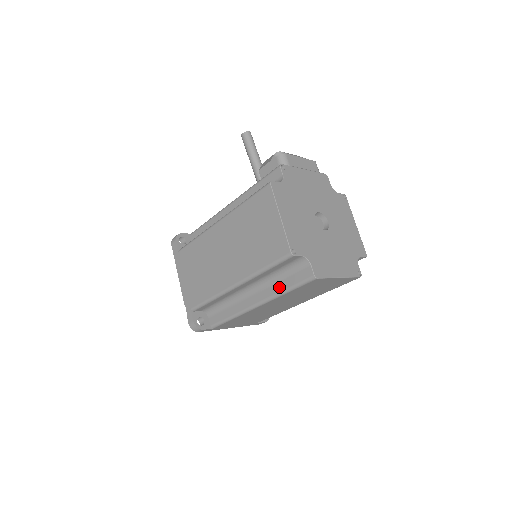
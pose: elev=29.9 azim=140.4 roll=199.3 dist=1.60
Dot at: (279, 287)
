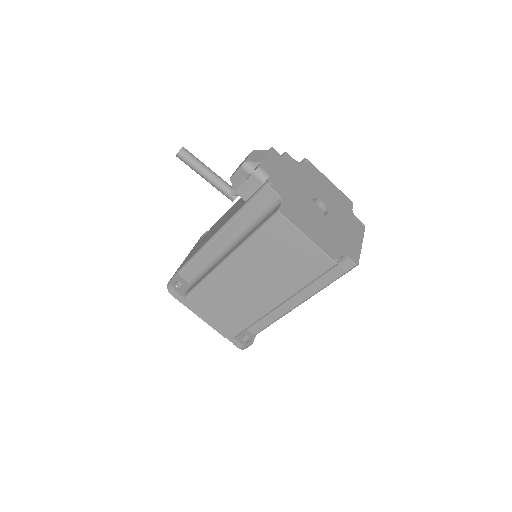
Dot at: (320, 284)
